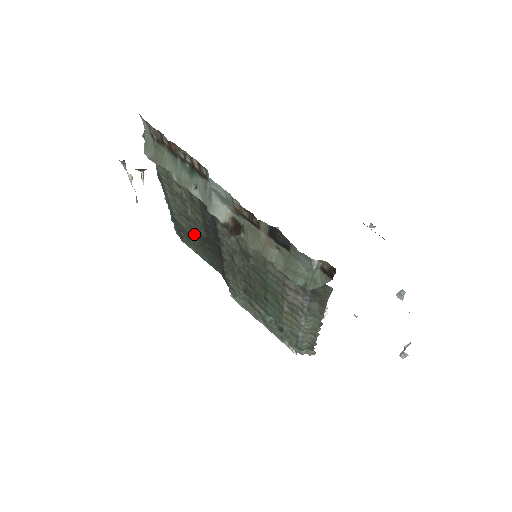
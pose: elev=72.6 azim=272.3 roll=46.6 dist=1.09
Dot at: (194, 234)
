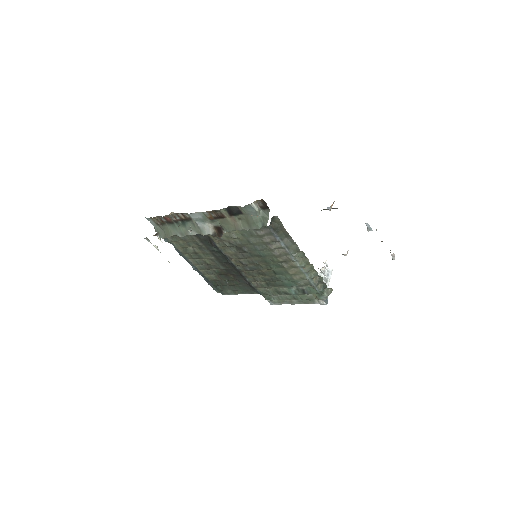
Dot at: (221, 277)
